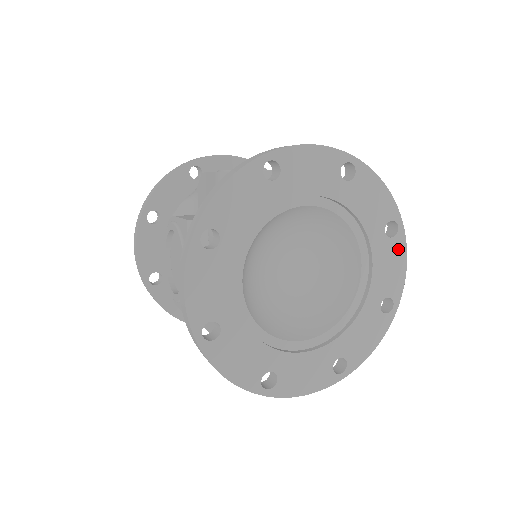
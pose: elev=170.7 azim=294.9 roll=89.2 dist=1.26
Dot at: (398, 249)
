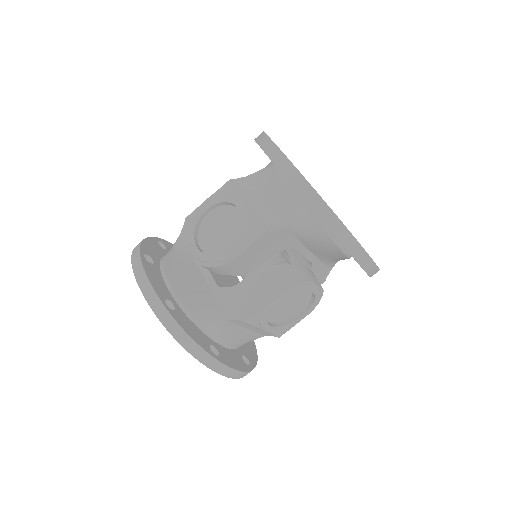
Dot at: occluded
